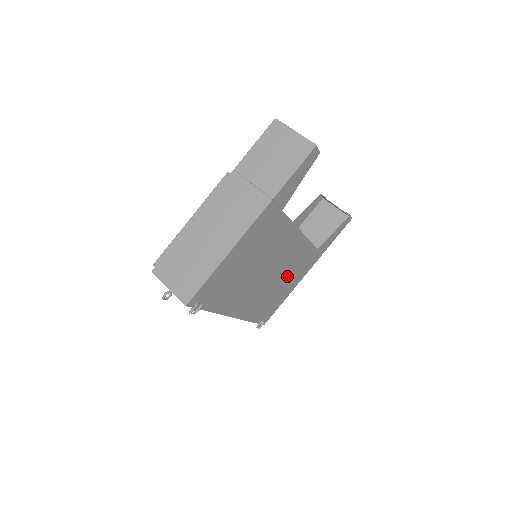
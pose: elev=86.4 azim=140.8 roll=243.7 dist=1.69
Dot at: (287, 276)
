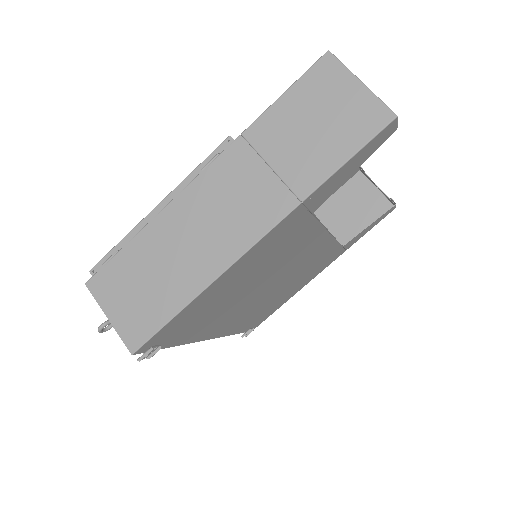
Dot at: (295, 281)
